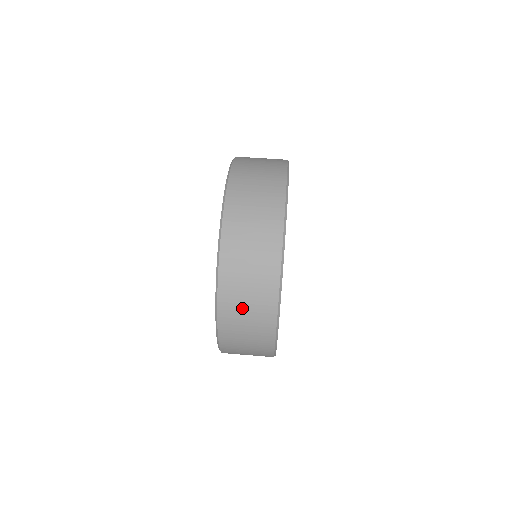
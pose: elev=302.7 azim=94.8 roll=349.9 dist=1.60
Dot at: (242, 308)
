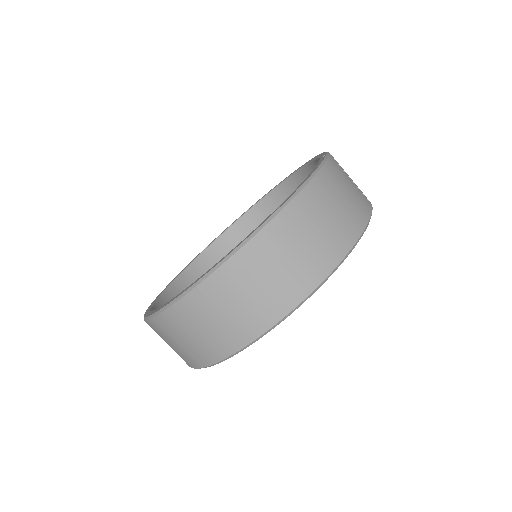
Dot at: occluded
